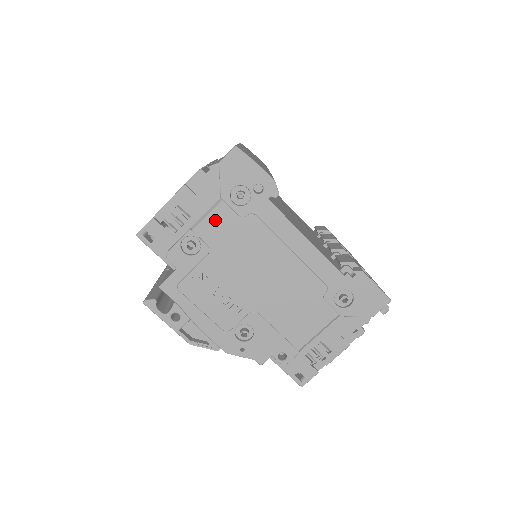
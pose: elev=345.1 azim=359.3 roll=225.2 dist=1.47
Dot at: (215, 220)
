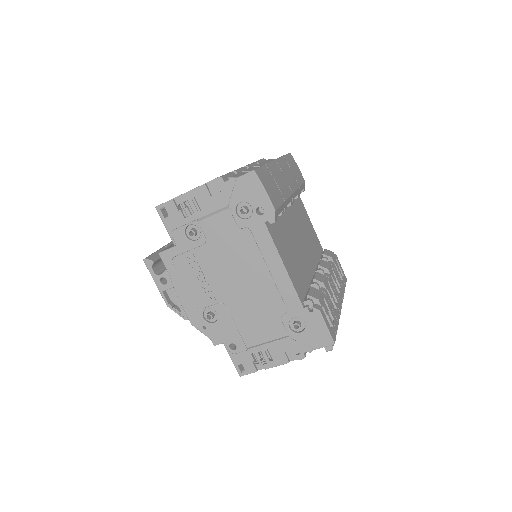
Dot at: (218, 221)
